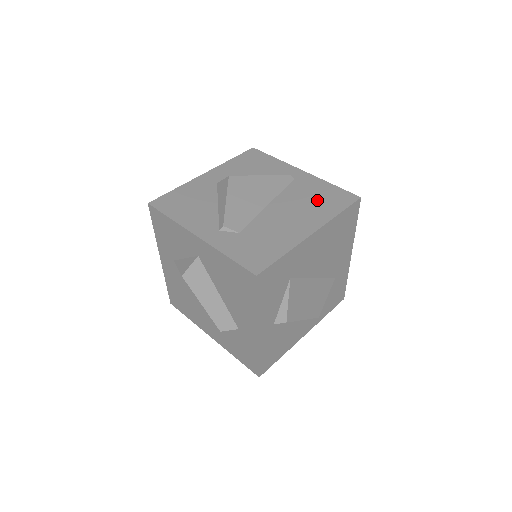
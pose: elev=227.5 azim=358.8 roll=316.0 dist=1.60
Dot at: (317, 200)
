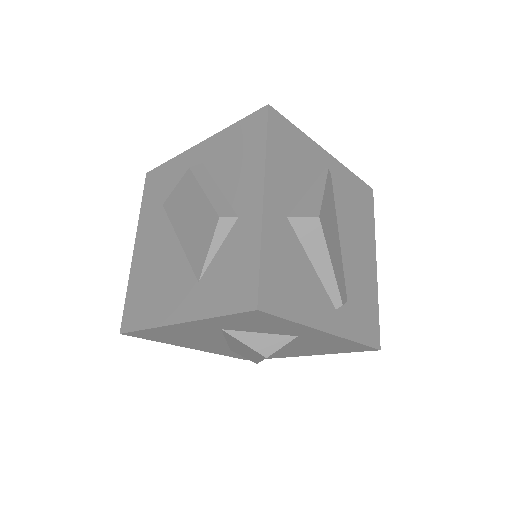
Dot at: (358, 209)
